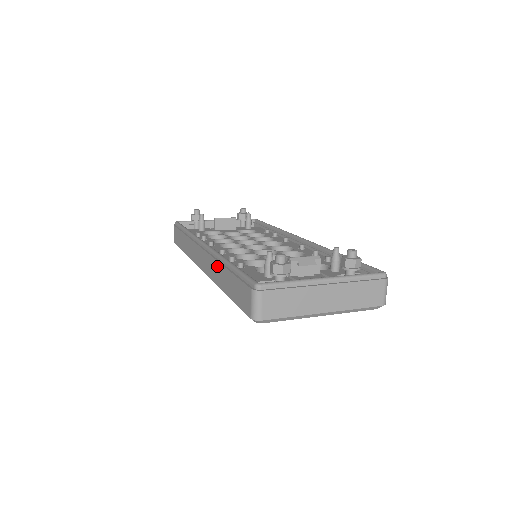
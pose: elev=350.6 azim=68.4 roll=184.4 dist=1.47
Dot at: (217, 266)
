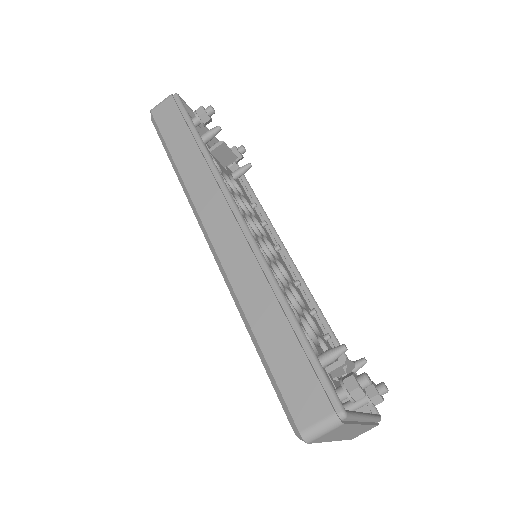
Dot at: (263, 287)
